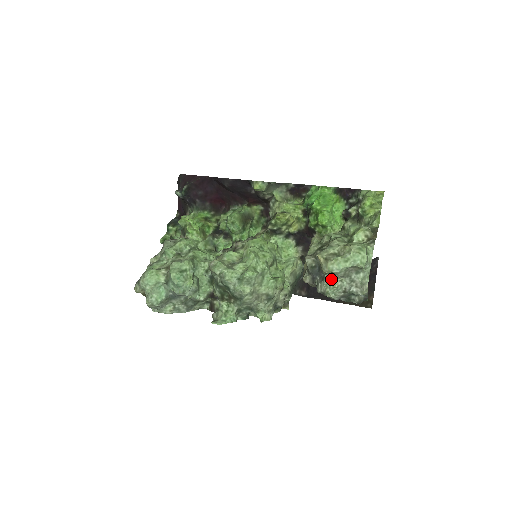
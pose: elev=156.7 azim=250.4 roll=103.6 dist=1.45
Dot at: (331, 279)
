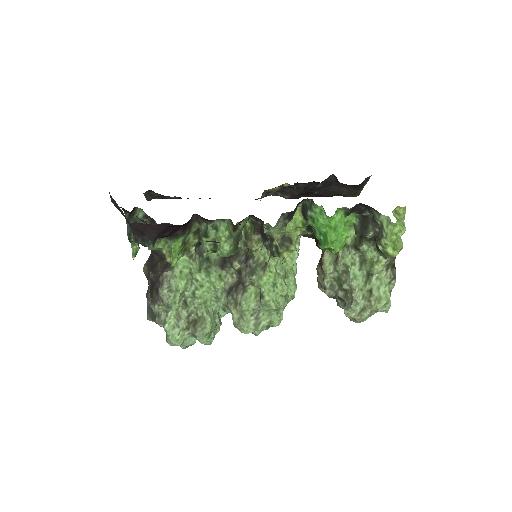
Dot at: occluded
